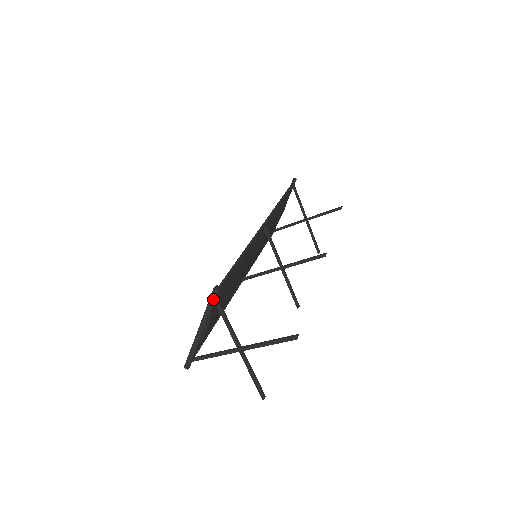
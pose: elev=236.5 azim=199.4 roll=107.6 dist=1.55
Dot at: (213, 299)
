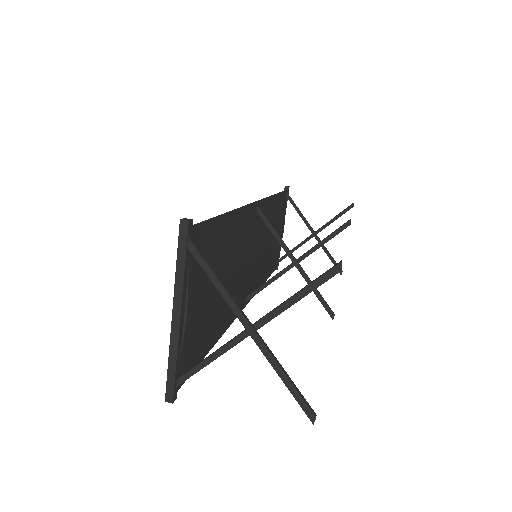
Dot at: (183, 241)
